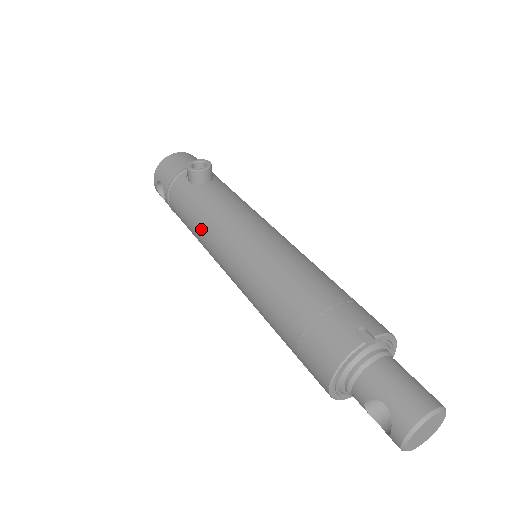
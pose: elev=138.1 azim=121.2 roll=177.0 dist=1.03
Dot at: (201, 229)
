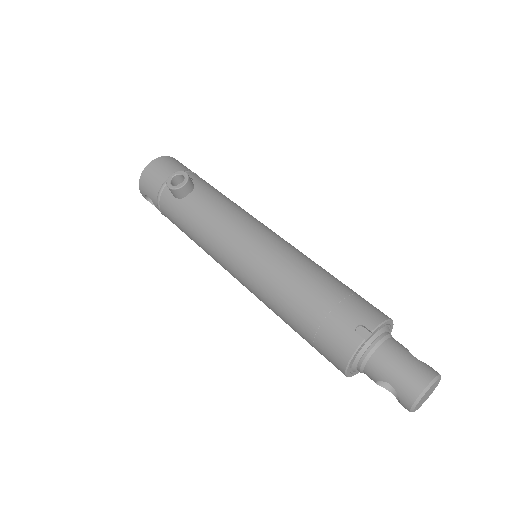
Dot at: (201, 243)
